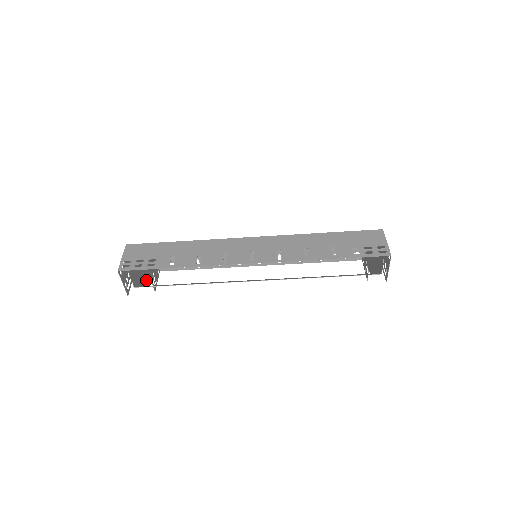
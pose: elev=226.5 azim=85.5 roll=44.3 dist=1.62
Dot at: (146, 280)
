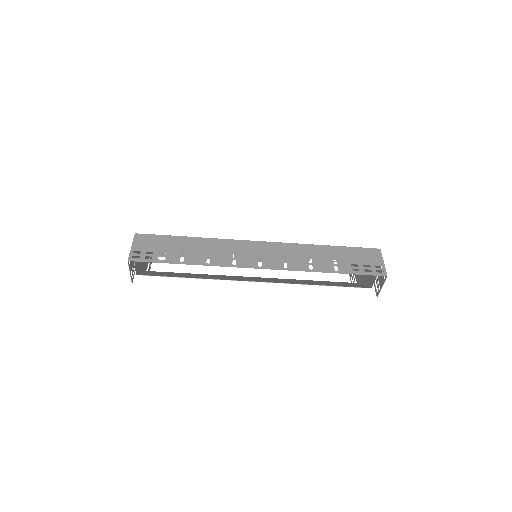
Dot at: (144, 266)
